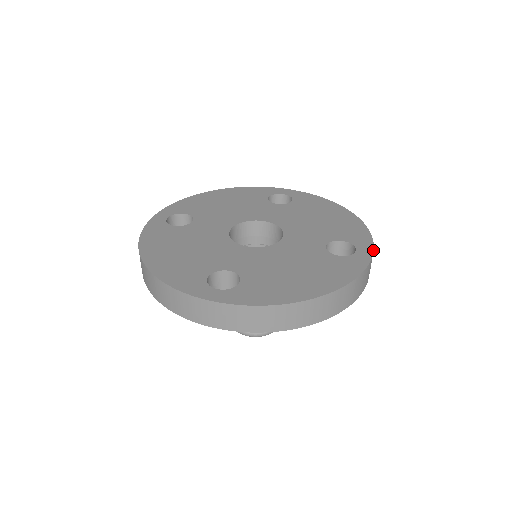
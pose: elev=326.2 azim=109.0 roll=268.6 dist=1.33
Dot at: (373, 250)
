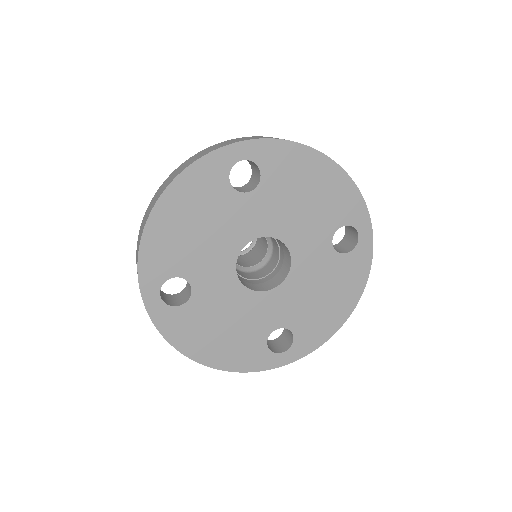
Dot at: occluded
